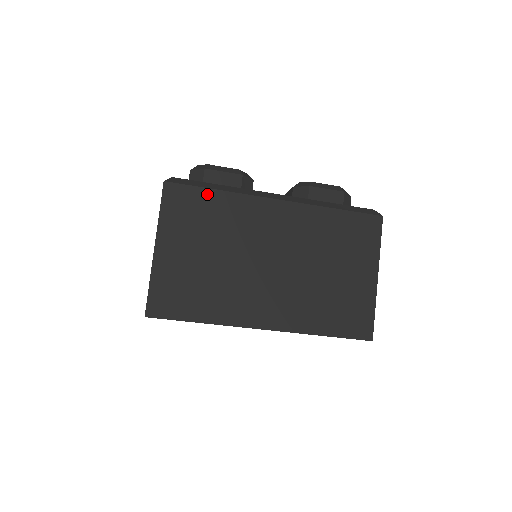
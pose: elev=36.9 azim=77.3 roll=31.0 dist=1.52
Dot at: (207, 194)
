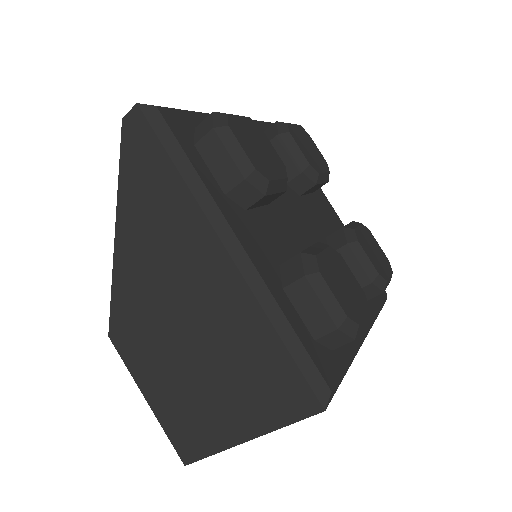
Dot at: occluded
